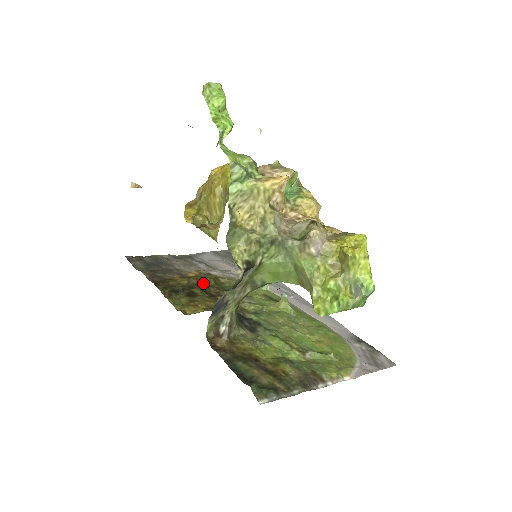
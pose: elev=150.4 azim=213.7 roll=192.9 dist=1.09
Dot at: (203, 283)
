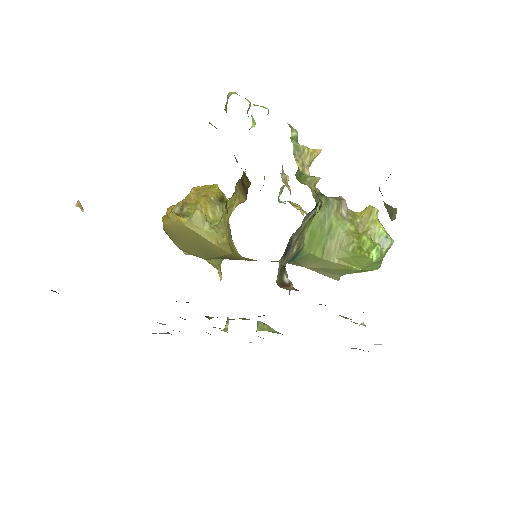
Dot at: occluded
